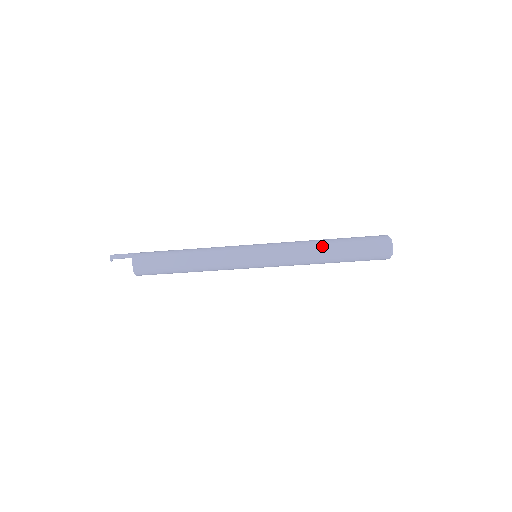
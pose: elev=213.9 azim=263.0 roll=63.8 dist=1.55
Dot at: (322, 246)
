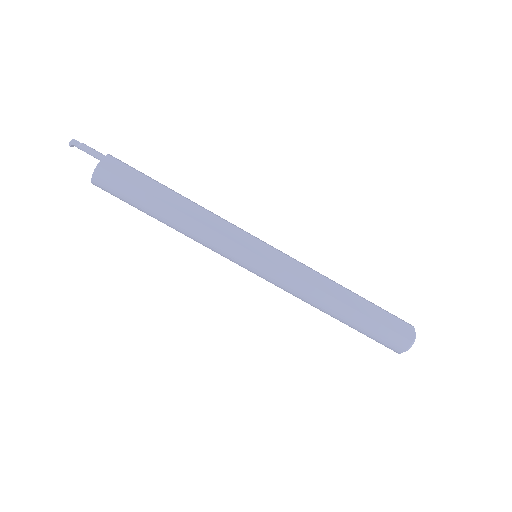
Dot at: (341, 289)
